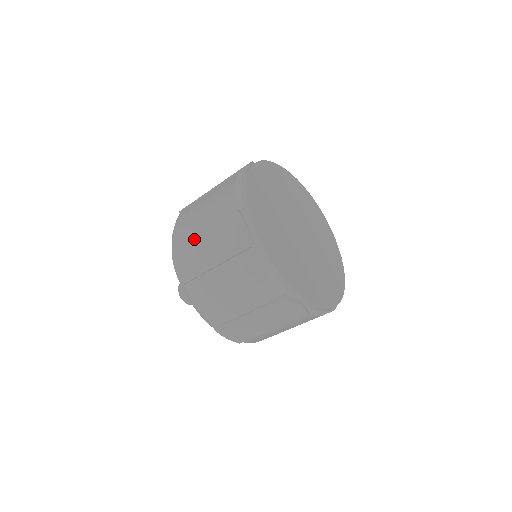
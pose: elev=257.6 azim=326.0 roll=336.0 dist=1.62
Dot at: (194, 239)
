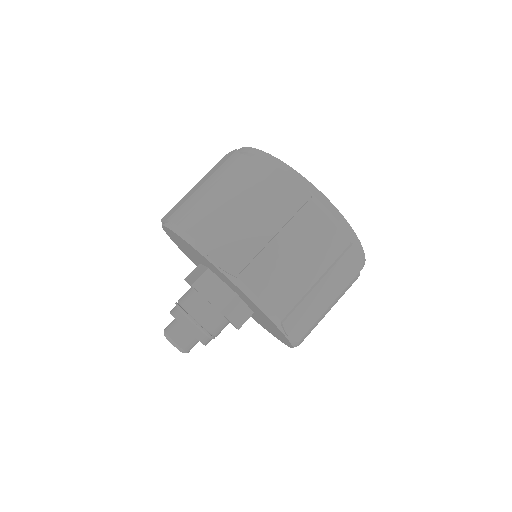
Dot at: (231, 219)
